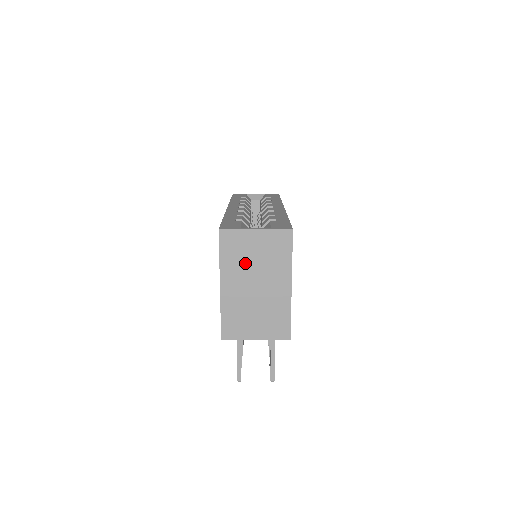
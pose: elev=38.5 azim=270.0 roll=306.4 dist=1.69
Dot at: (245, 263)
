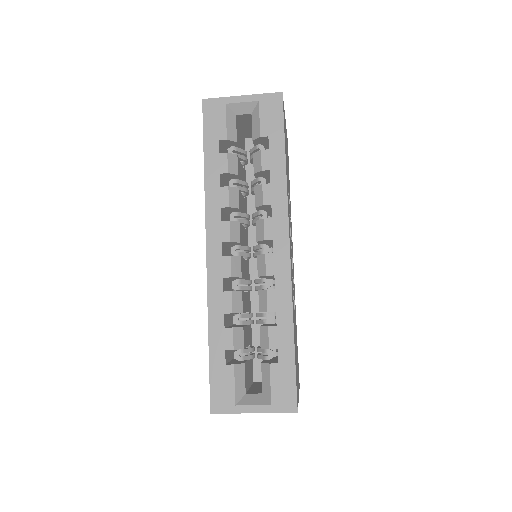
Dot at: occluded
